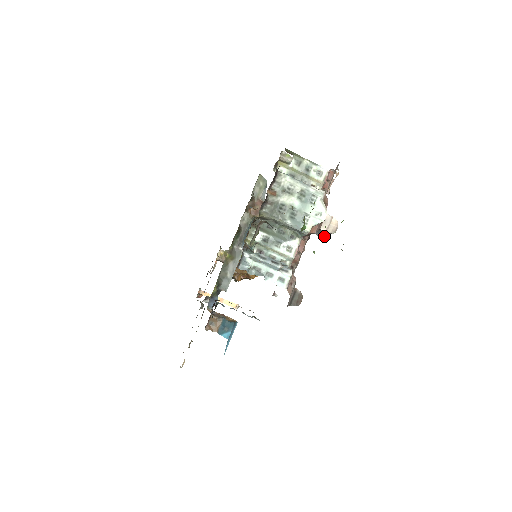
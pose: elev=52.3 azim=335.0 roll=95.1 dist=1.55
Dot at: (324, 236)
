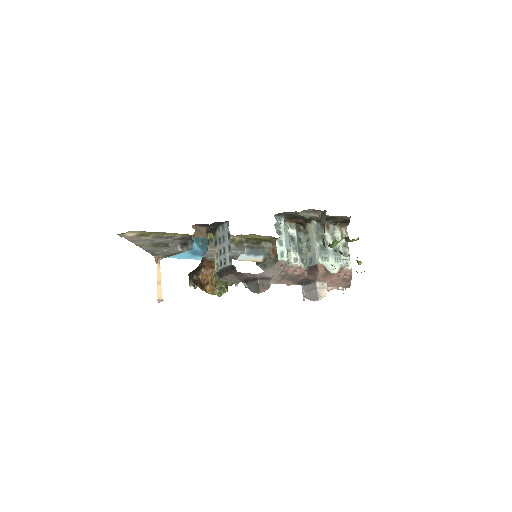
Dot at: (304, 297)
